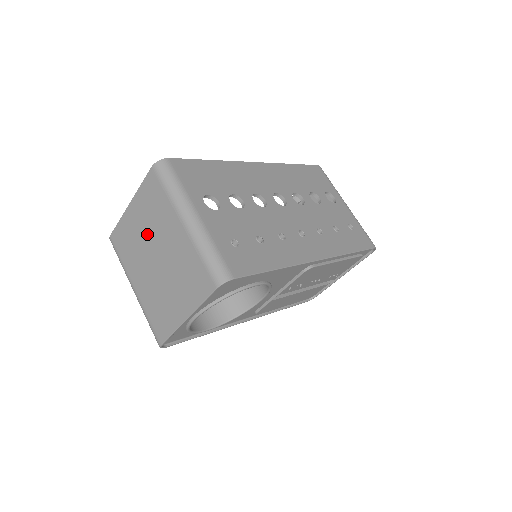
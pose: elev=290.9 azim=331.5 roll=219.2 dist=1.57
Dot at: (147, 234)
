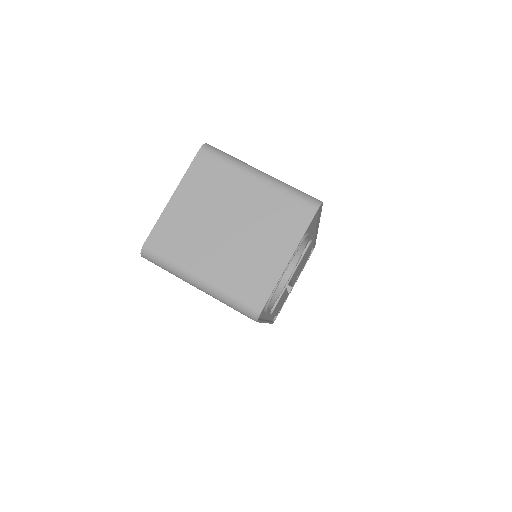
Dot at: (209, 211)
